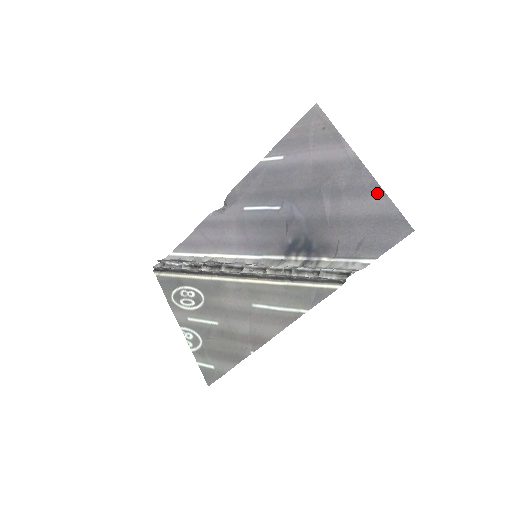
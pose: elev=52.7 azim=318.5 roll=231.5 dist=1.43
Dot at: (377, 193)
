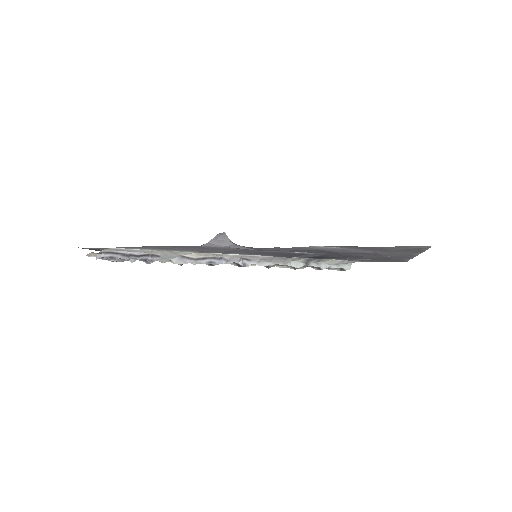
Dot at: occluded
